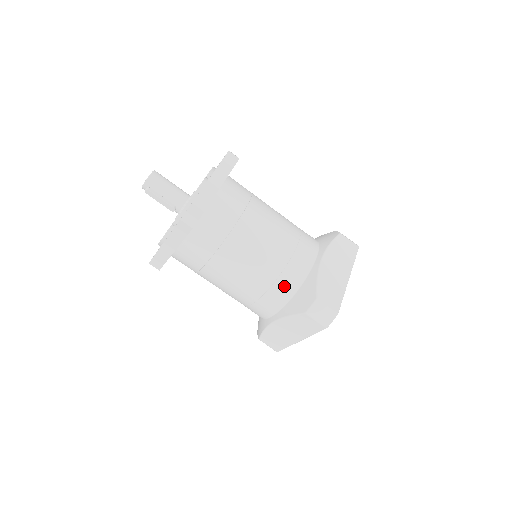
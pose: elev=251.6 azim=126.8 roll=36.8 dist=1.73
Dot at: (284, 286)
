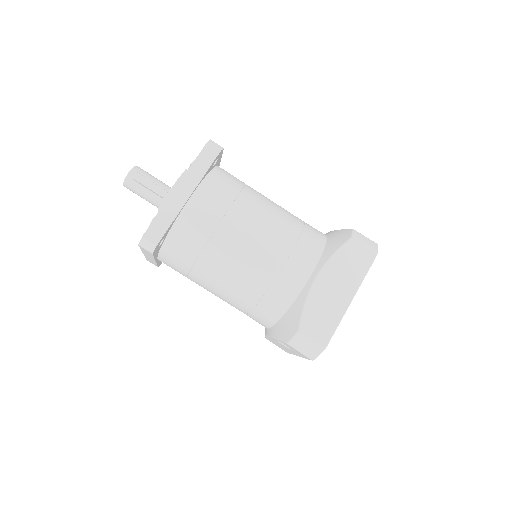
Dot at: (312, 236)
